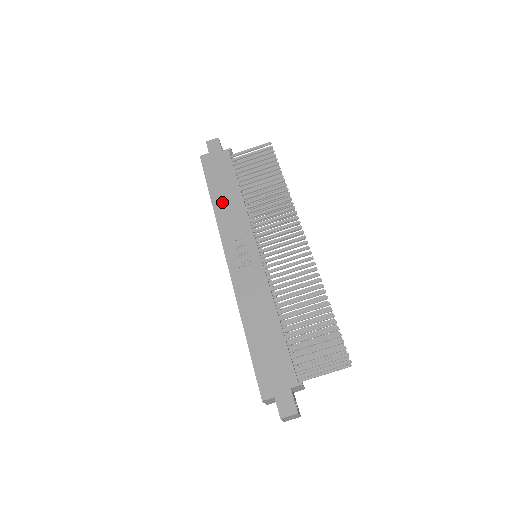
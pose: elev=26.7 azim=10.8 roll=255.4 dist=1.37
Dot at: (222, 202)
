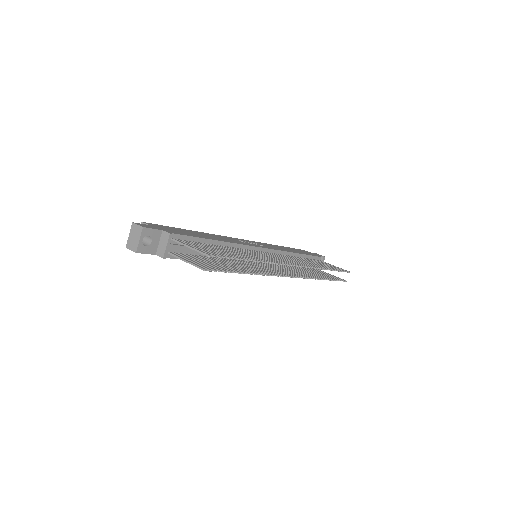
Dot at: (281, 247)
